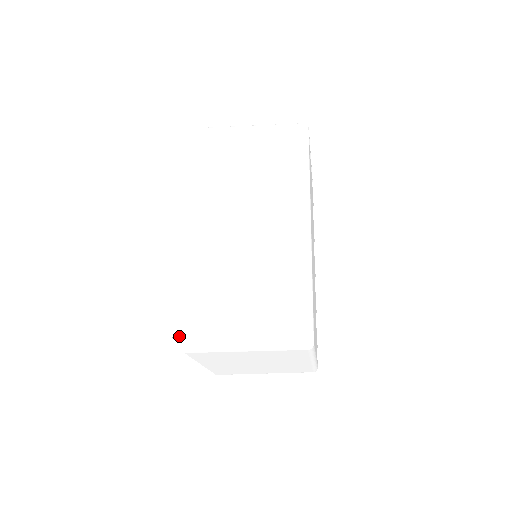
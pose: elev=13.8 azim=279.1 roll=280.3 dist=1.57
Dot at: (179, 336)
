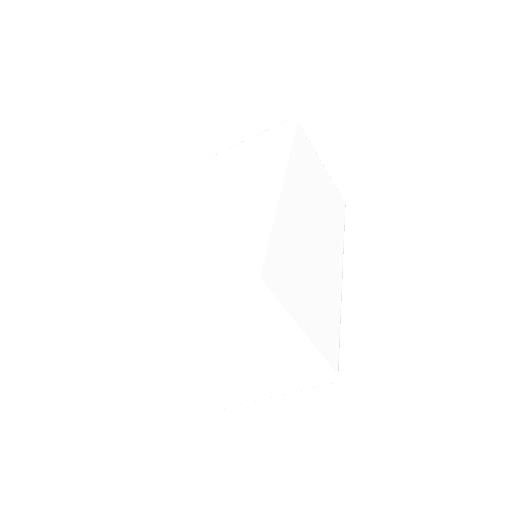
Dot at: occluded
